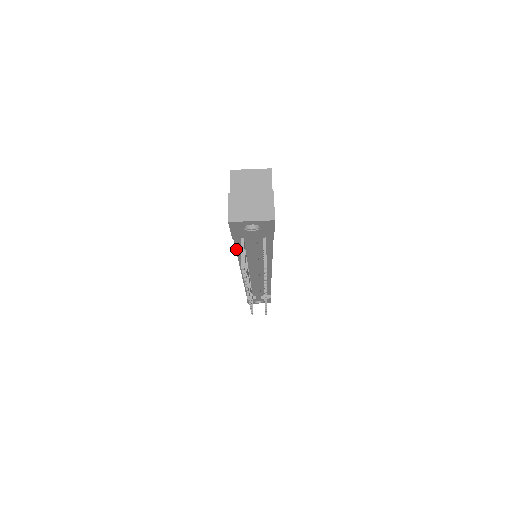
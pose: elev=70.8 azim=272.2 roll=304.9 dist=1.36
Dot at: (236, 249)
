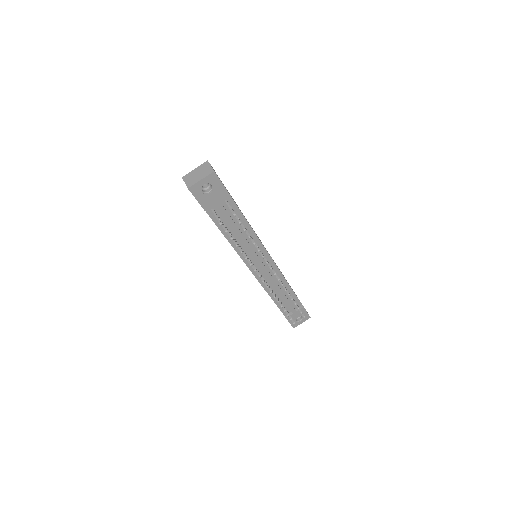
Dot at: (221, 232)
